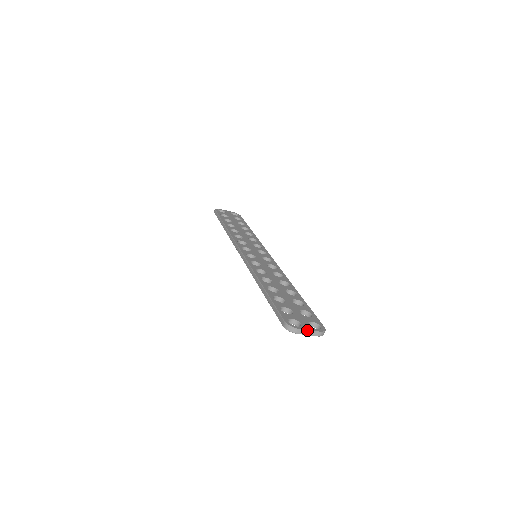
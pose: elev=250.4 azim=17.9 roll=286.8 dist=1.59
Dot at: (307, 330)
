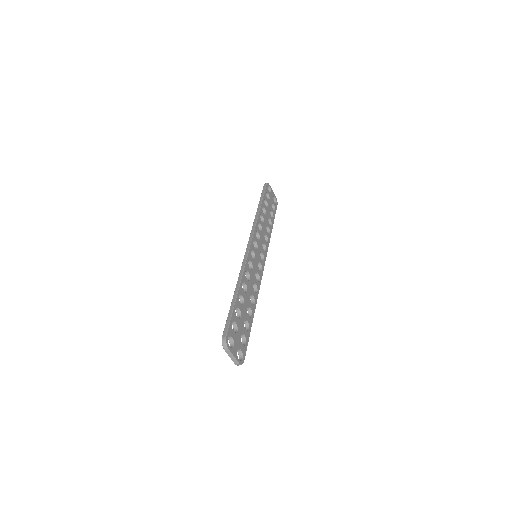
Dot at: (233, 355)
